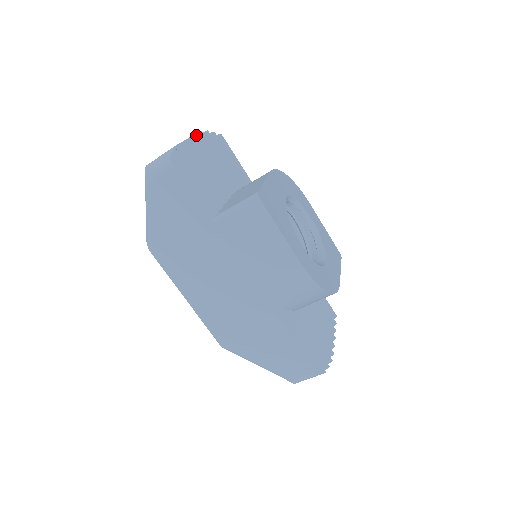
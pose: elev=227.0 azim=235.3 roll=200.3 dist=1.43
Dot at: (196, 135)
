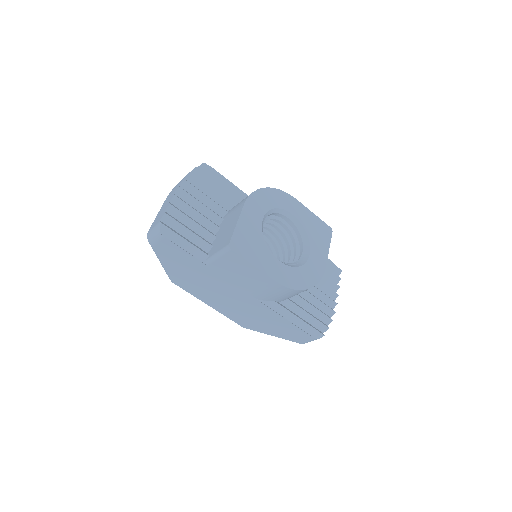
Dot at: (179, 188)
